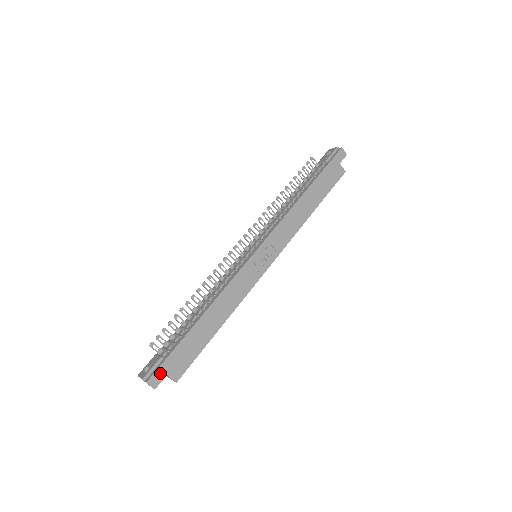
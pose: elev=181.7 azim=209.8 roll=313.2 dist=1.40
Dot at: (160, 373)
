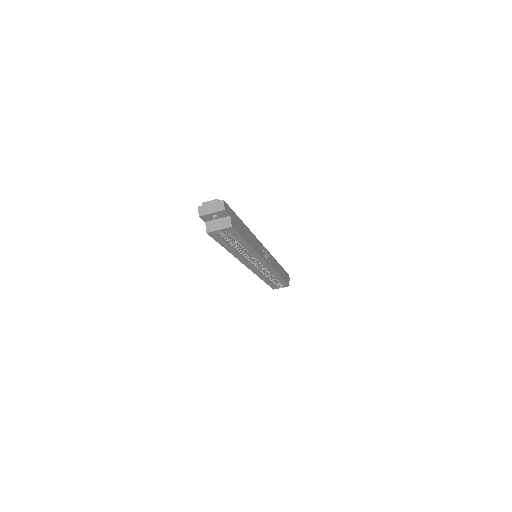
Dot at: (228, 209)
